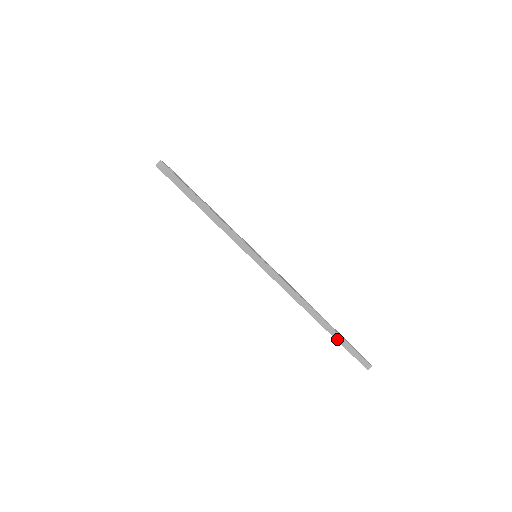
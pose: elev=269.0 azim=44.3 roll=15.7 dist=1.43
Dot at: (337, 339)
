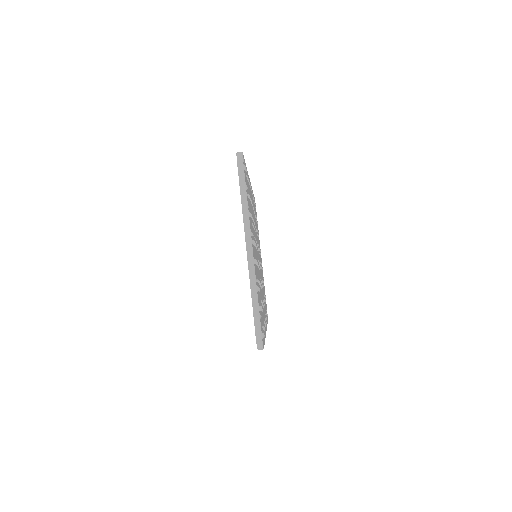
Dot at: occluded
